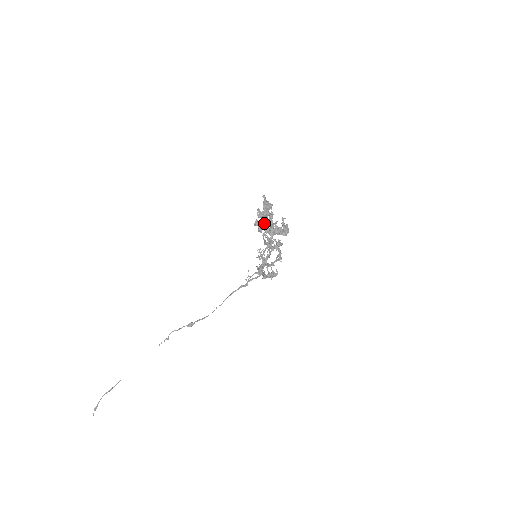
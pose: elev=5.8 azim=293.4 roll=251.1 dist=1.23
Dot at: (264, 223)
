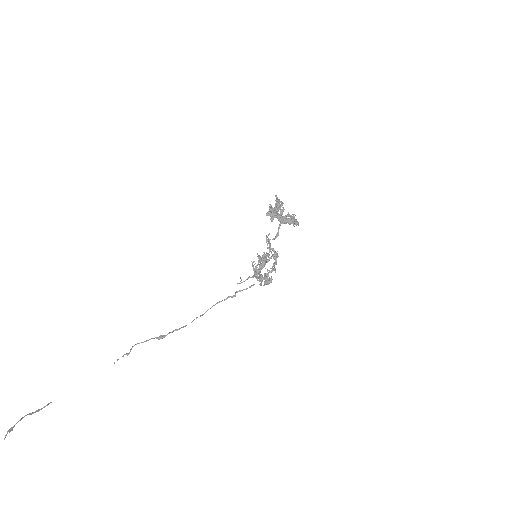
Dot at: (277, 212)
